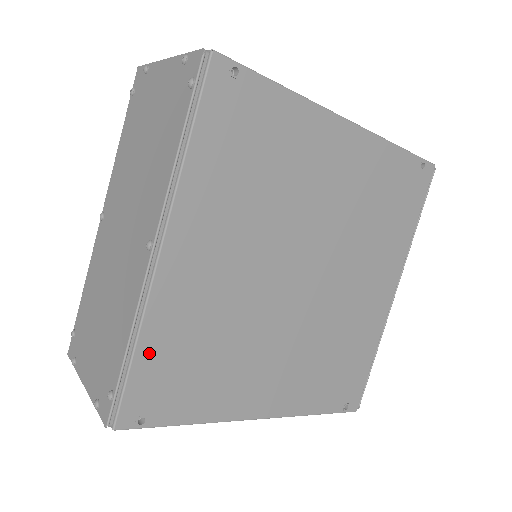
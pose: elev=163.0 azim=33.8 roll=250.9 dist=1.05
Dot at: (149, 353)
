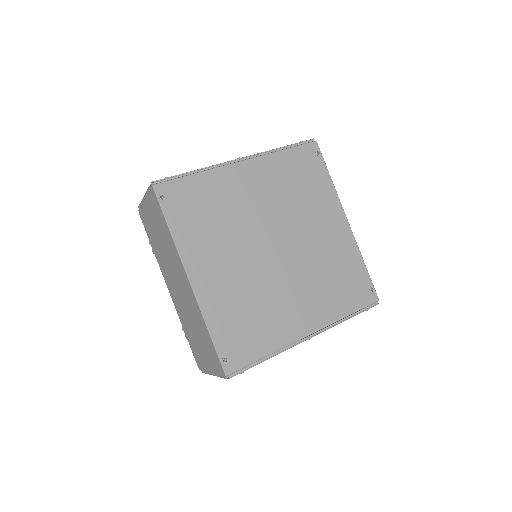
Dot at: (197, 182)
